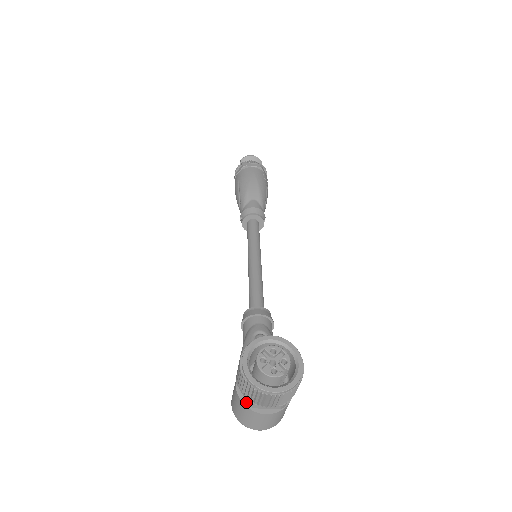
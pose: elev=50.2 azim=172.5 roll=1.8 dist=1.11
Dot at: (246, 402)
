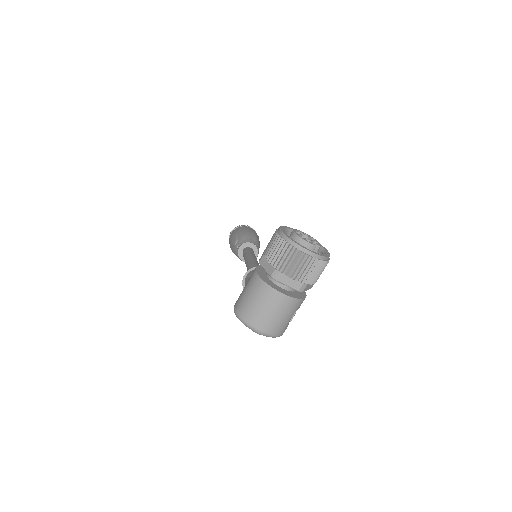
Dot at: (265, 280)
